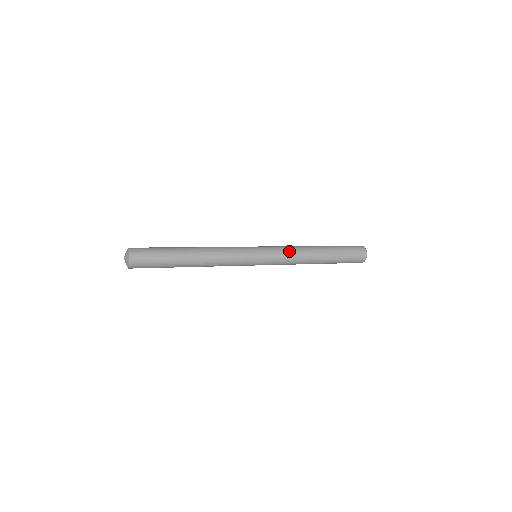
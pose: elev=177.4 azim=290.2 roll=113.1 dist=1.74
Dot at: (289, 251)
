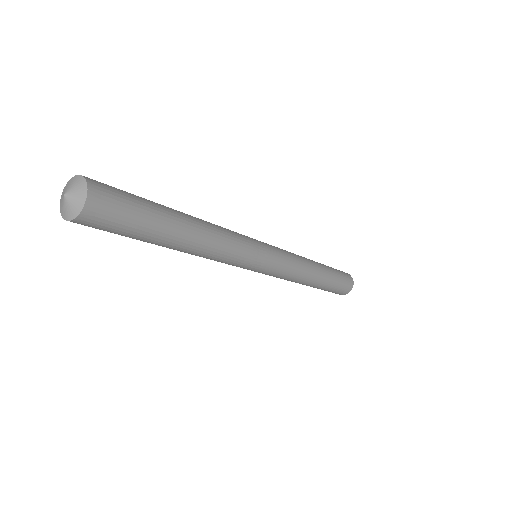
Dot at: occluded
